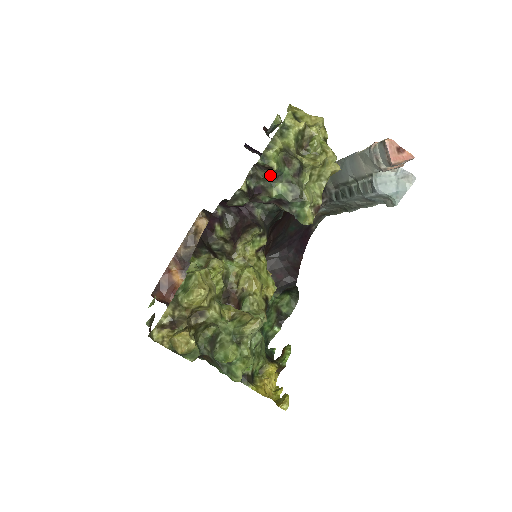
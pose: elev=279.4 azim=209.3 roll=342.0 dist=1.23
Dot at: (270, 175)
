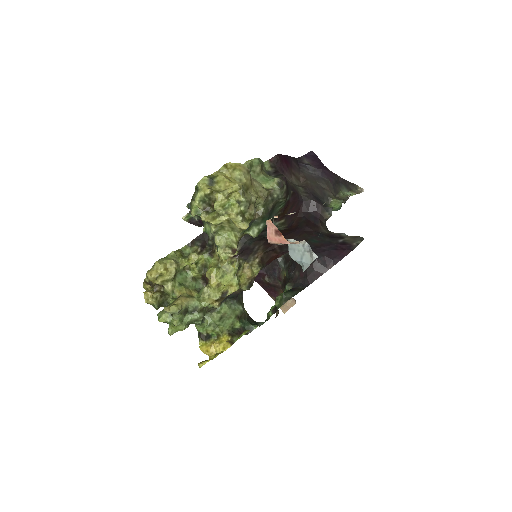
Dot at: occluded
